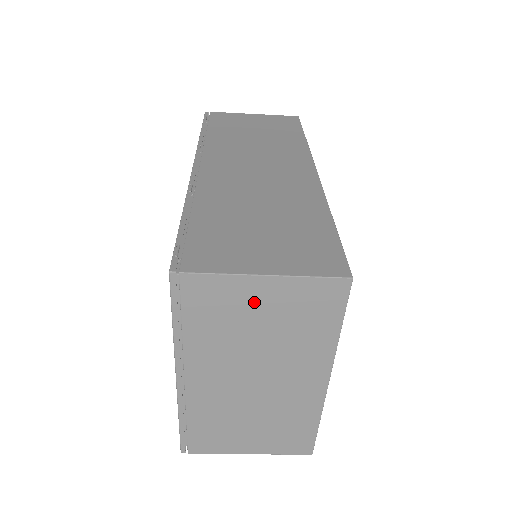
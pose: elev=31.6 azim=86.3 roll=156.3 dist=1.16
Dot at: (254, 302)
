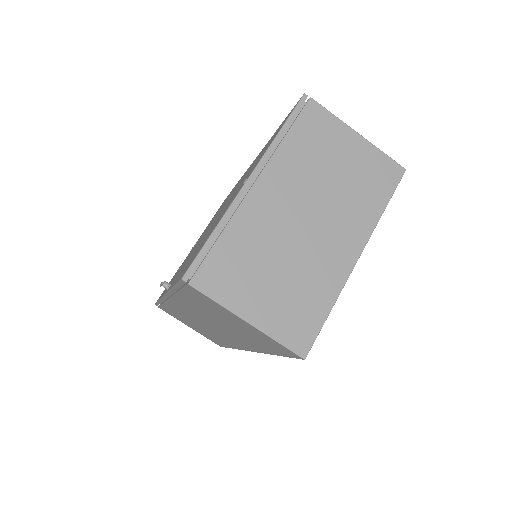
Dot at: (342, 148)
